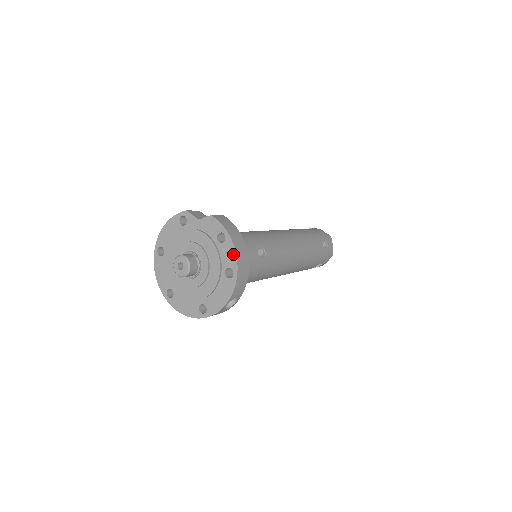
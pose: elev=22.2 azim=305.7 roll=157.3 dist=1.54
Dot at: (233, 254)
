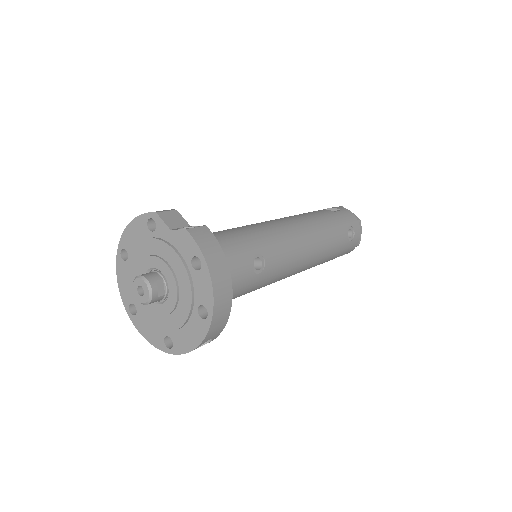
Dot at: (209, 290)
